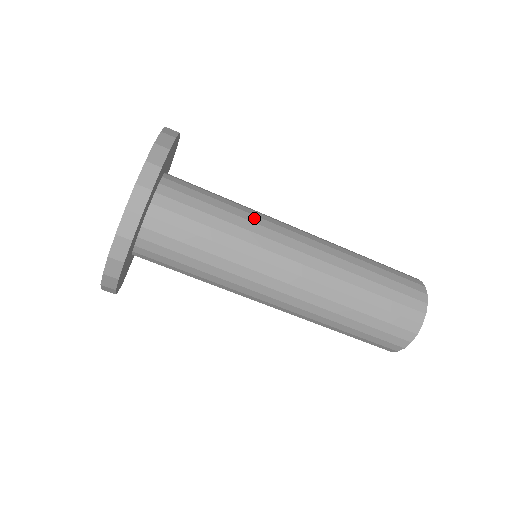
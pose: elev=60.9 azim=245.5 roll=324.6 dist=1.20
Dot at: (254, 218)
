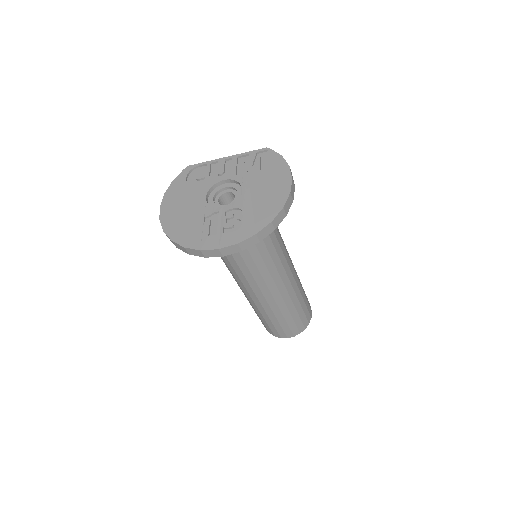
Dot at: (263, 268)
